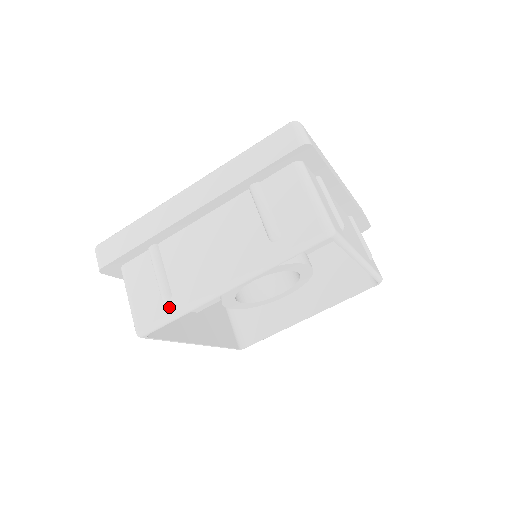
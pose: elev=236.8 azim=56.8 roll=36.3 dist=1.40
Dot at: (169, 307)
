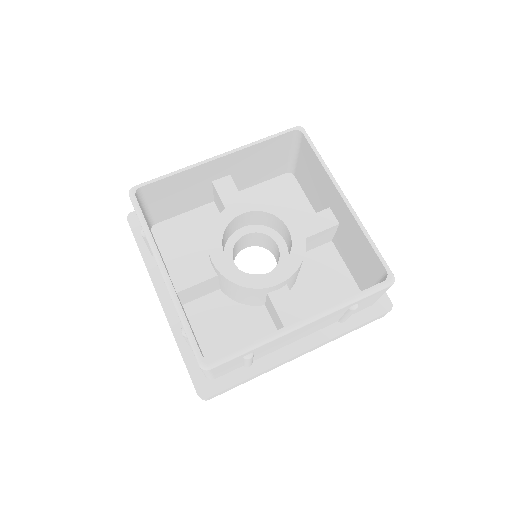
Dot at: occluded
